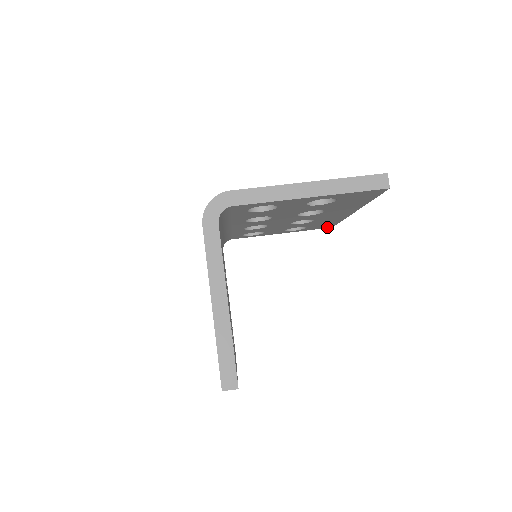
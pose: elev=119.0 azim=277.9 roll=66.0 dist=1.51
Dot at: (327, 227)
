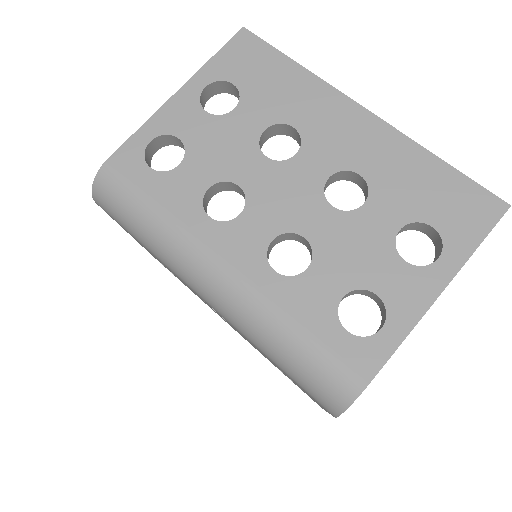
Dot at: occluded
